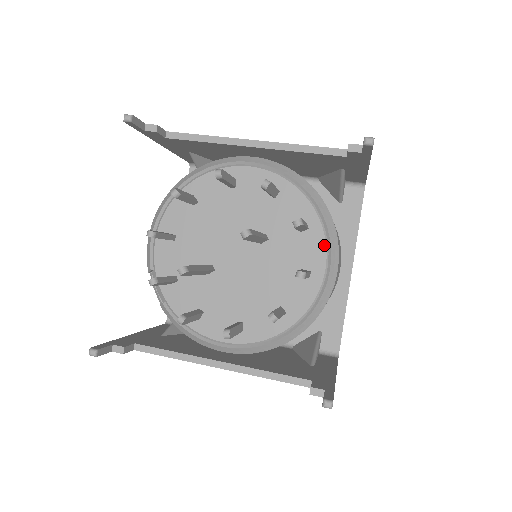
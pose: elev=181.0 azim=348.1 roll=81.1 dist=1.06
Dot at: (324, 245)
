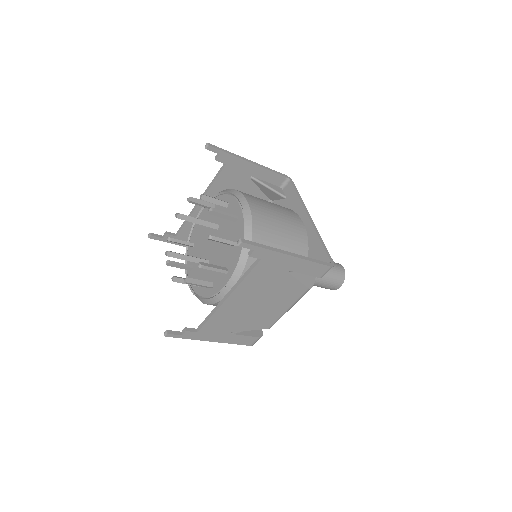
Dot at: (236, 201)
